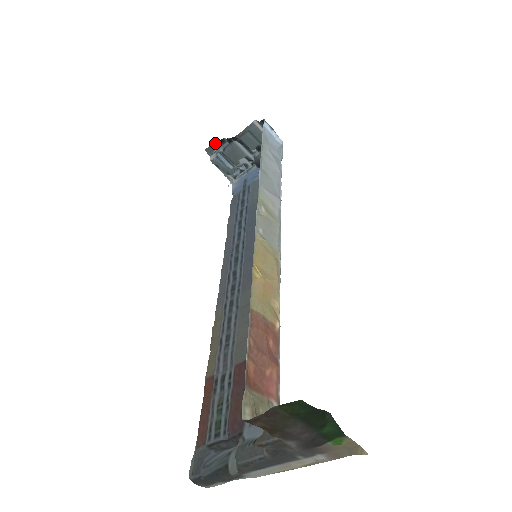
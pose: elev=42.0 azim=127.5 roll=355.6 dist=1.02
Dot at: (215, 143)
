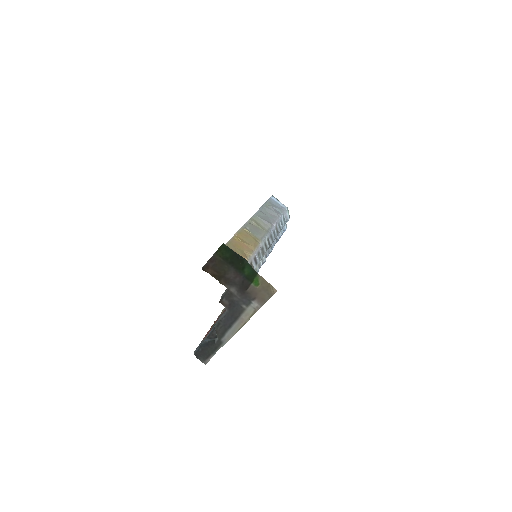
Dot at: occluded
